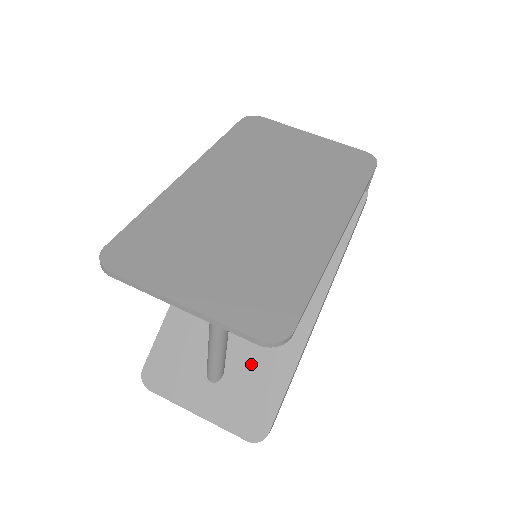
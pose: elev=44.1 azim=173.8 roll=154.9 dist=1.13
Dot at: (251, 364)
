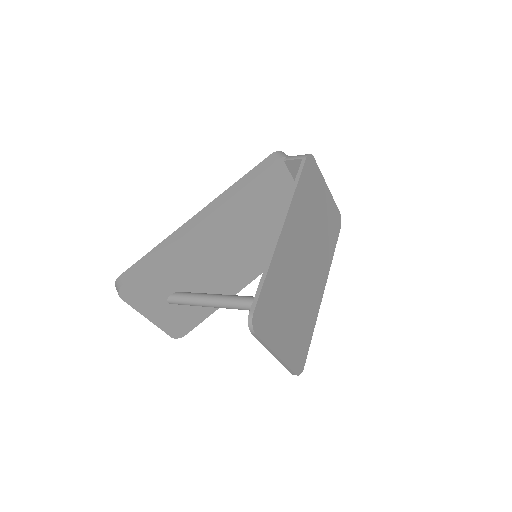
Dot at: occluded
